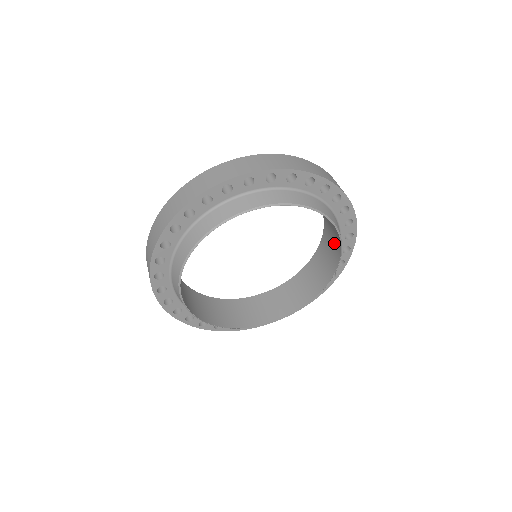
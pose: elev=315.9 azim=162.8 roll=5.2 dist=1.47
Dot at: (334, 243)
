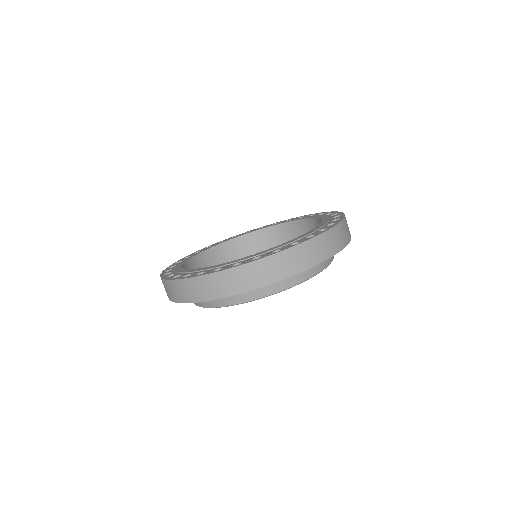
Dot at: occluded
